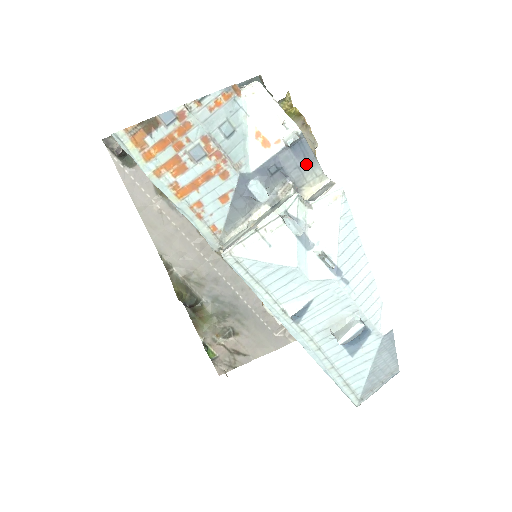
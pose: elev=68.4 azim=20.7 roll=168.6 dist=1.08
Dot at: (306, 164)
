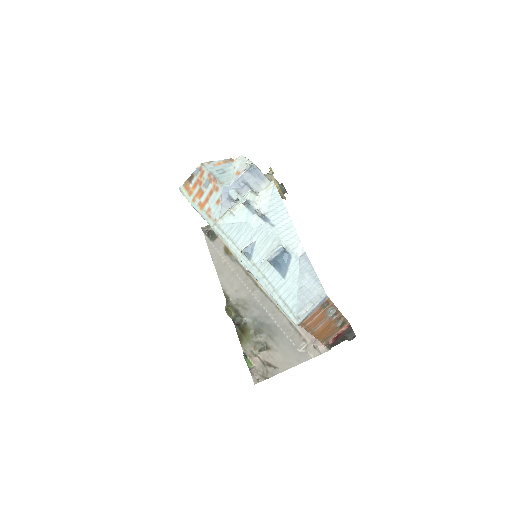
Dot at: (261, 181)
